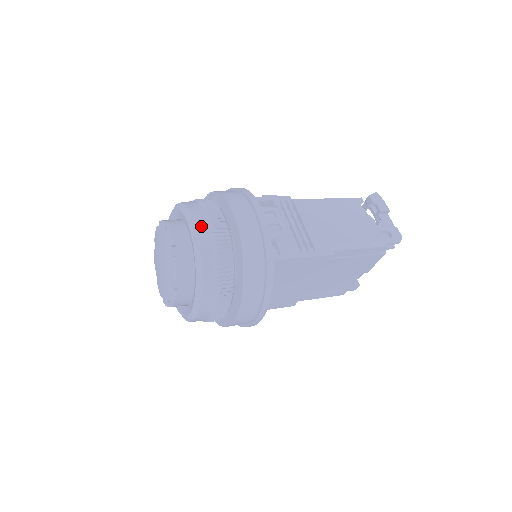
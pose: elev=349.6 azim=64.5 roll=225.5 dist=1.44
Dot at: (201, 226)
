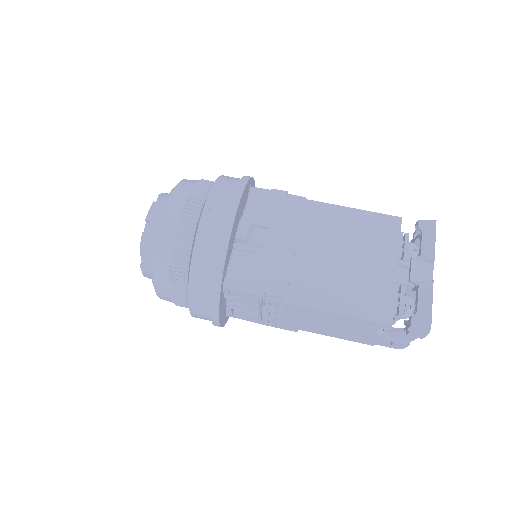
Dot at: (162, 297)
